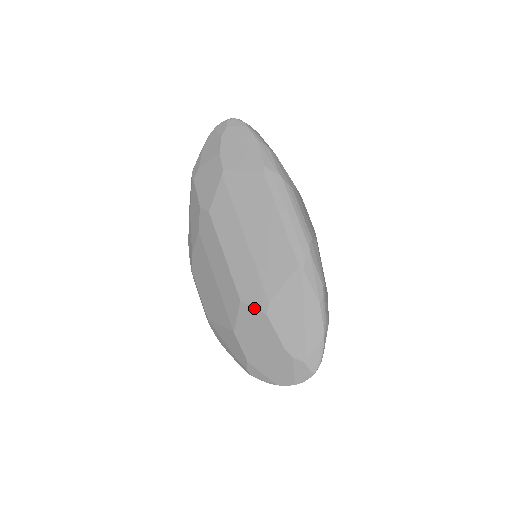
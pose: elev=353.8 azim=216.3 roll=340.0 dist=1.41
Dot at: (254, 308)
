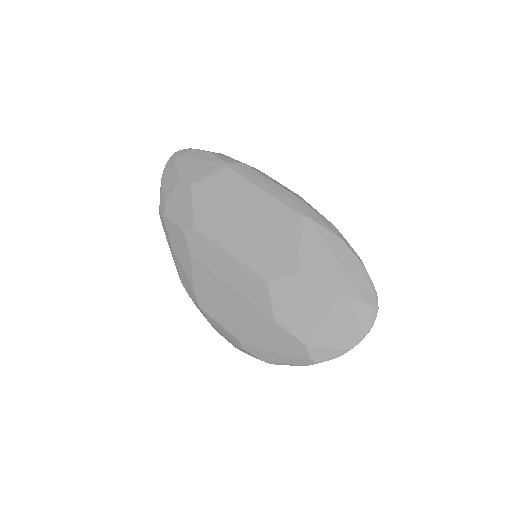
Dot at: (284, 279)
